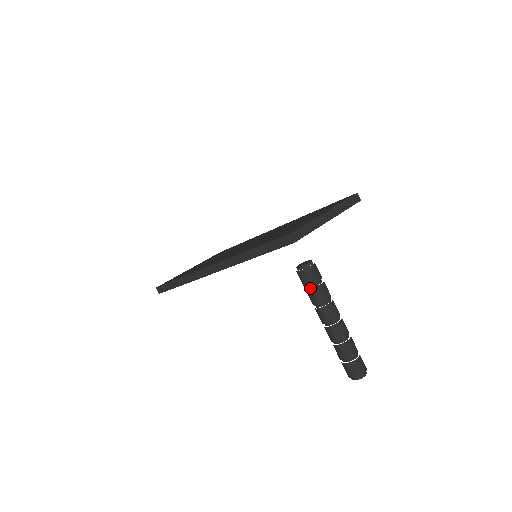
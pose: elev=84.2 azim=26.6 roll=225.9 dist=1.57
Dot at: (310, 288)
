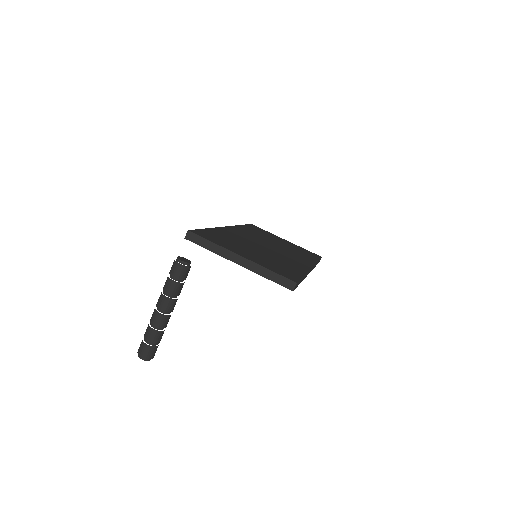
Dot at: (170, 275)
